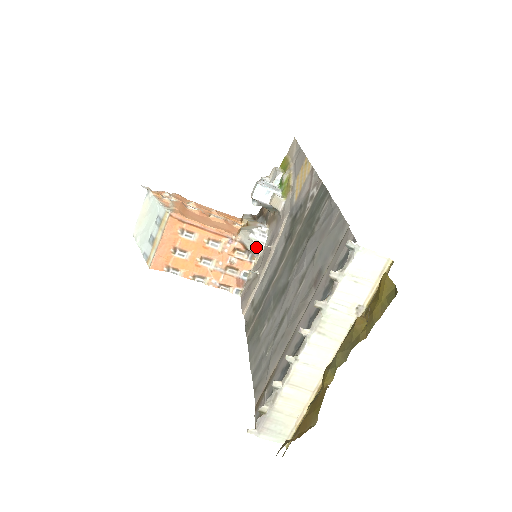
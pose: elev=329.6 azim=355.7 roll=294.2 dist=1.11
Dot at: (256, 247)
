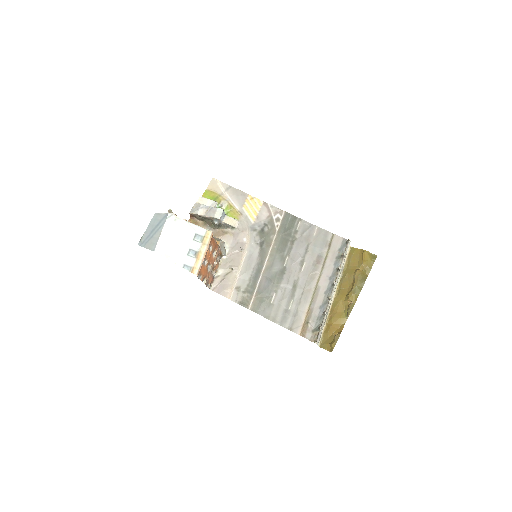
Dot at: occluded
